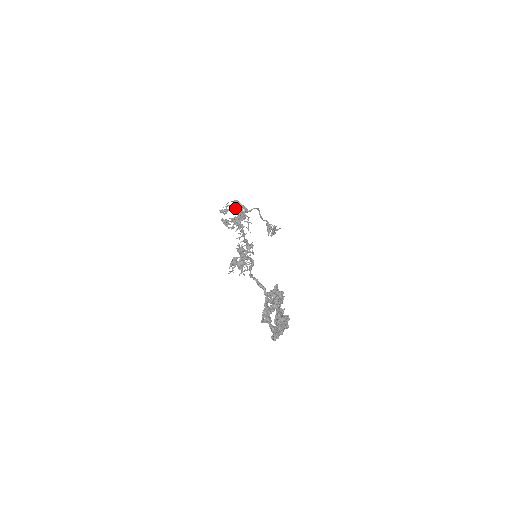
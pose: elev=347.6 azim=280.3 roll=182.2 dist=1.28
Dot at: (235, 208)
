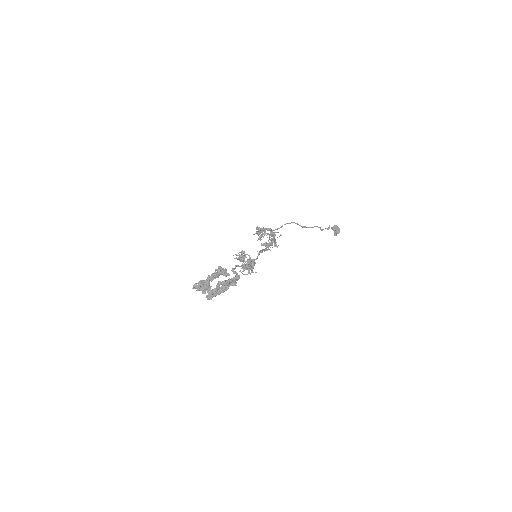
Dot at: (261, 232)
